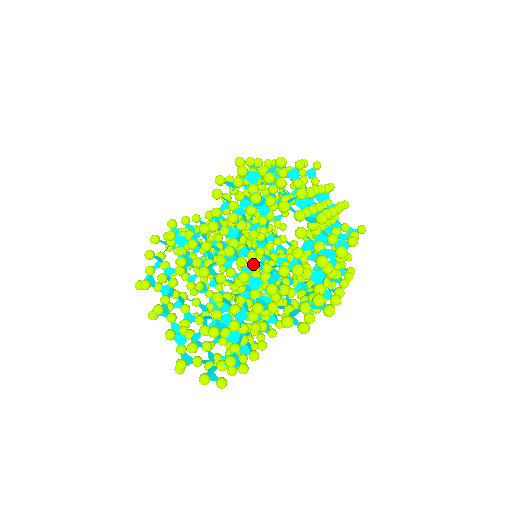
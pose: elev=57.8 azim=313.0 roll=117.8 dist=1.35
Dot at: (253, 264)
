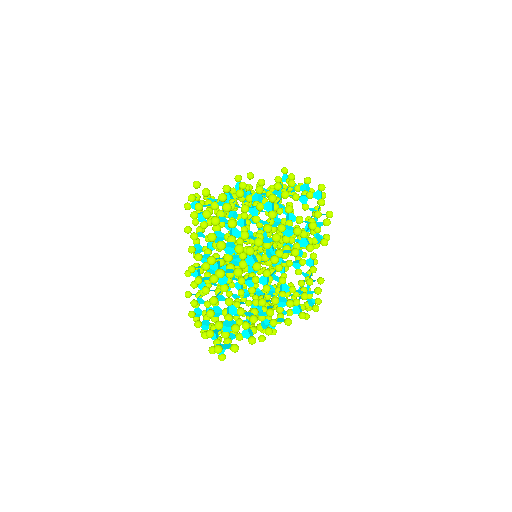
Dot at: occluded
